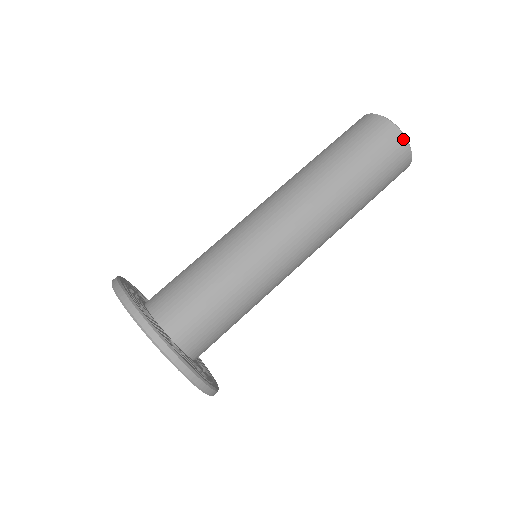
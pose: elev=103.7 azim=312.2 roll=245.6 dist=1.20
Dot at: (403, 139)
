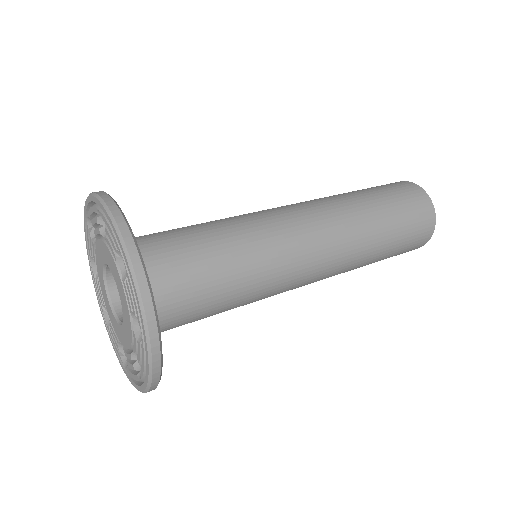
Dot at: (428, 199)
